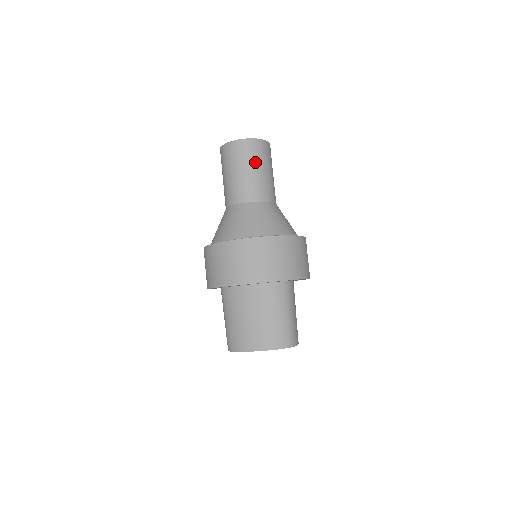
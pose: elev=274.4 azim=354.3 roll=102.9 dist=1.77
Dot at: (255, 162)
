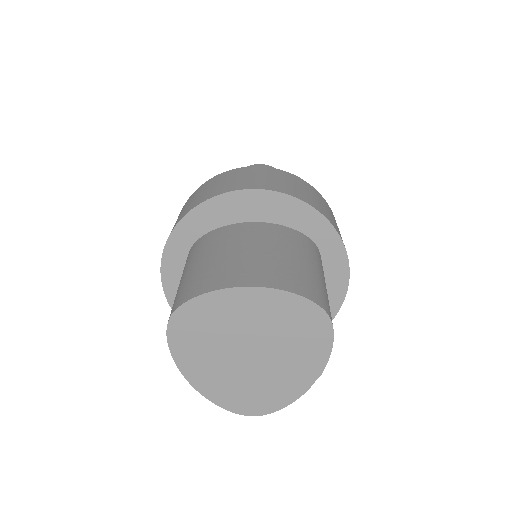
Dot at: occluded
